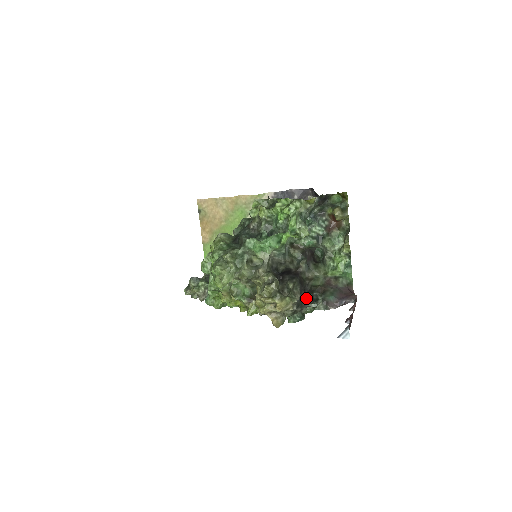
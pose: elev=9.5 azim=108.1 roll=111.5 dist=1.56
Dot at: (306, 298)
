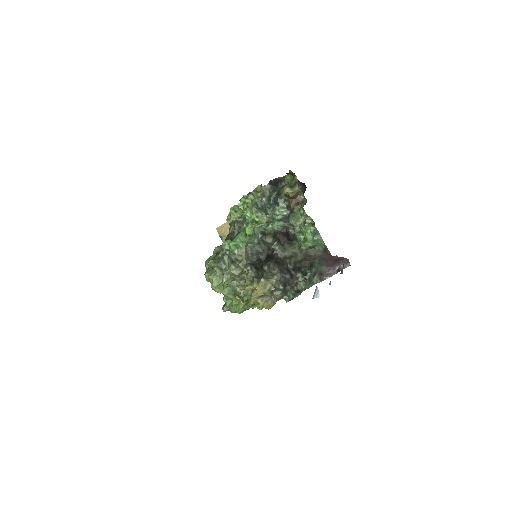
Dot at: (297, 276)
